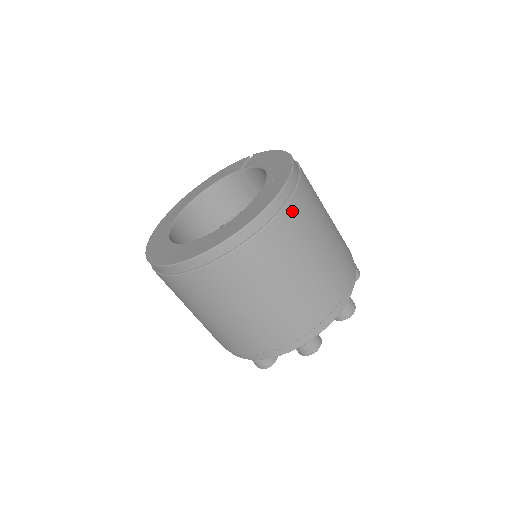
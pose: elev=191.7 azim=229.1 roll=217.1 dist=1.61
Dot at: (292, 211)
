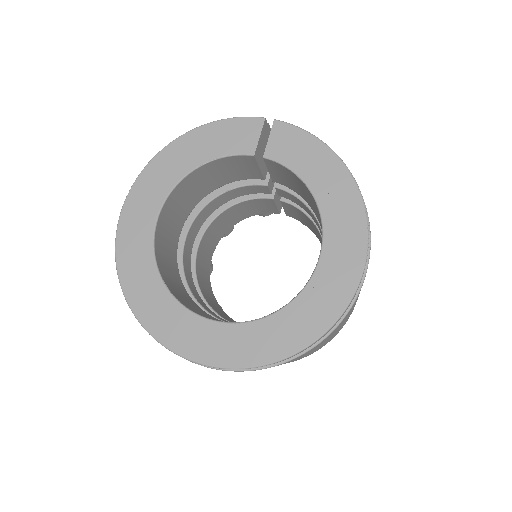
Dot at: occluded
